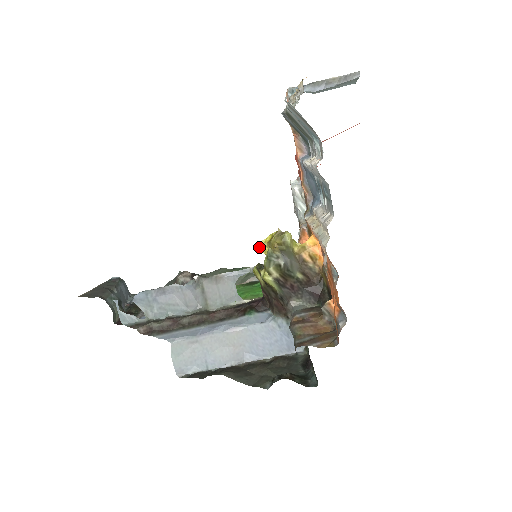
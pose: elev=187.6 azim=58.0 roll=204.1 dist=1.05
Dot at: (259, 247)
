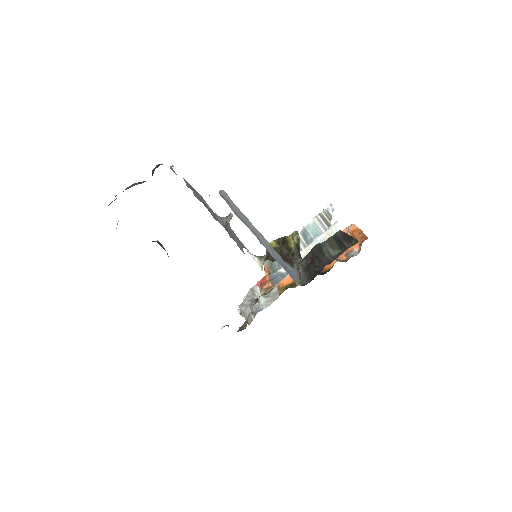
Dot at: occluded
